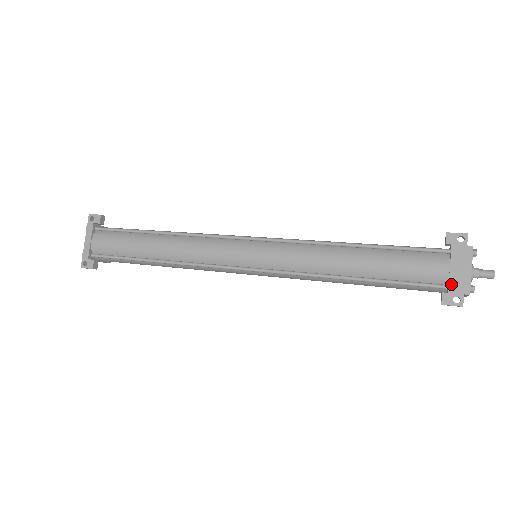
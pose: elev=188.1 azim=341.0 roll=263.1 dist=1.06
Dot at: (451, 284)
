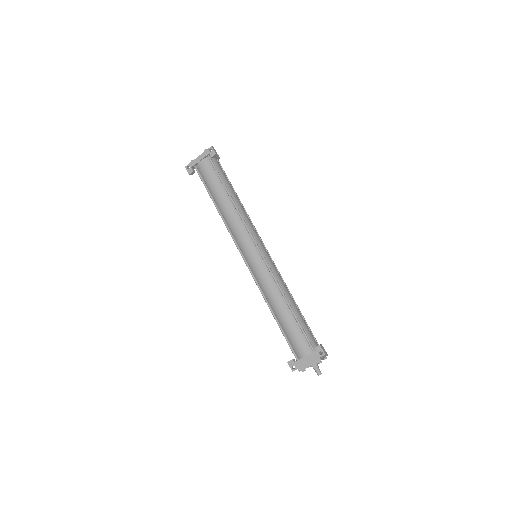
Dot at: (298, 361)
